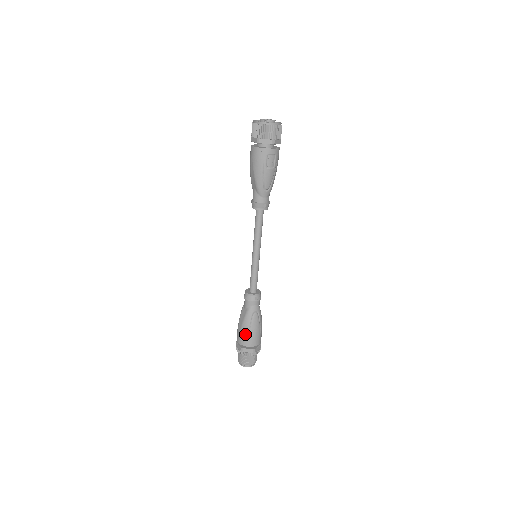
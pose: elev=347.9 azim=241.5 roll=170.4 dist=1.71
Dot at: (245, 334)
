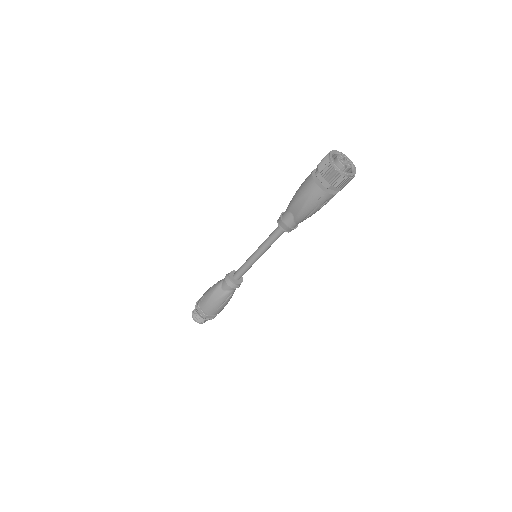
Dot at: (215, 308)
